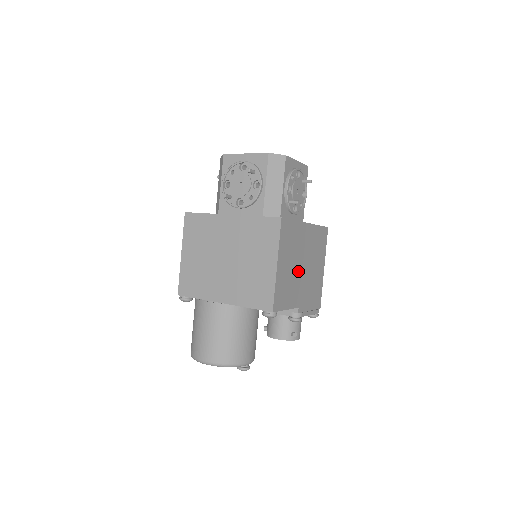
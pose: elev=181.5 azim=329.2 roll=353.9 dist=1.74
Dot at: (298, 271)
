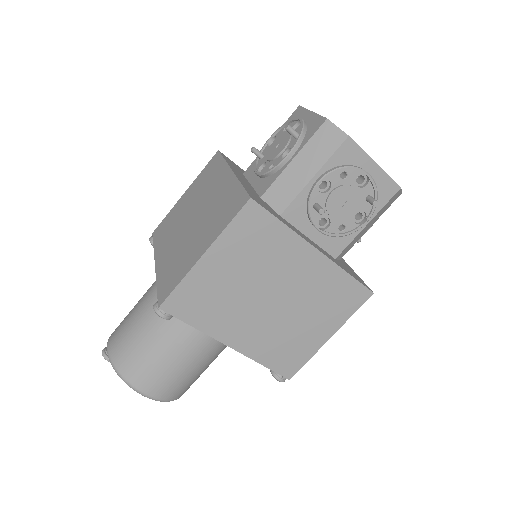
Dot at: occluded
